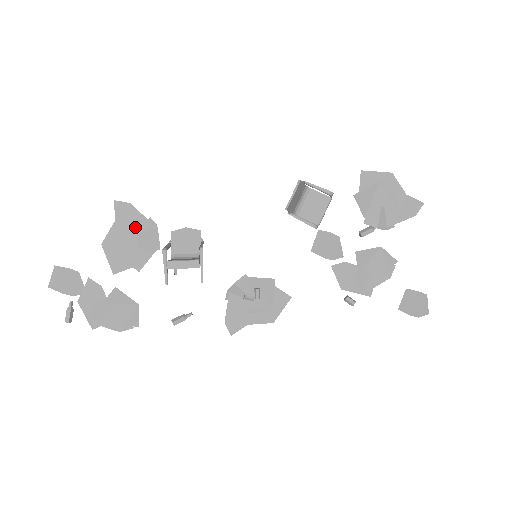
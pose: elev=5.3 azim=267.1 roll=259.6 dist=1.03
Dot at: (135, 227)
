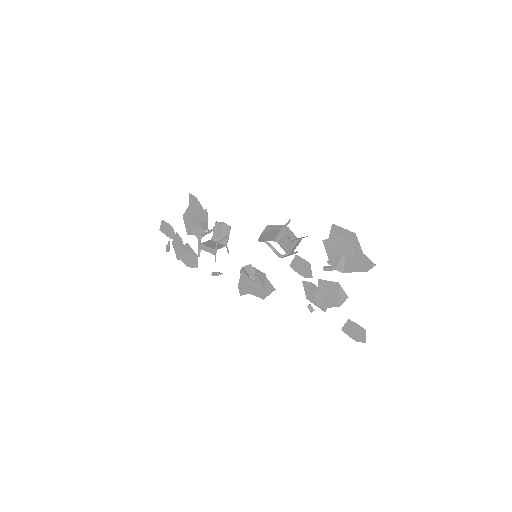
Dot at: (198, 212)
